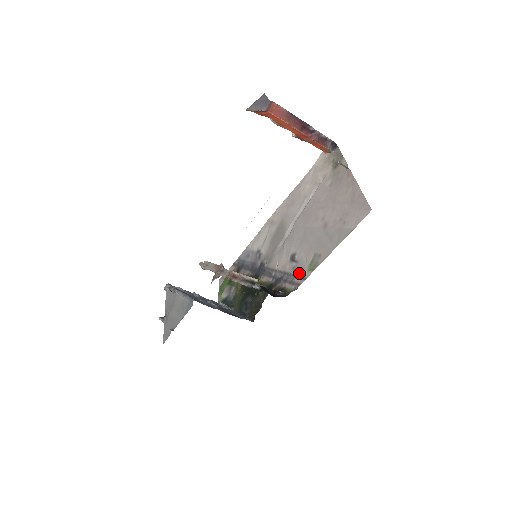
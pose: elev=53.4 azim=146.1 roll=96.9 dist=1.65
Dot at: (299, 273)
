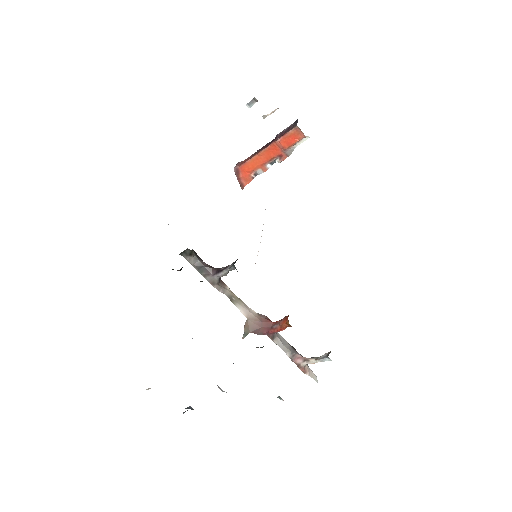
Dot at: occluded
